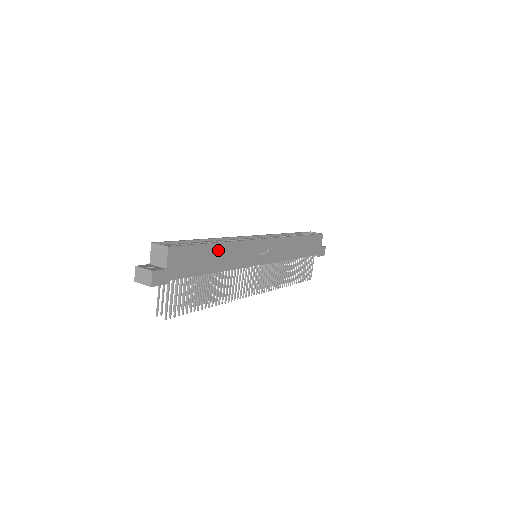
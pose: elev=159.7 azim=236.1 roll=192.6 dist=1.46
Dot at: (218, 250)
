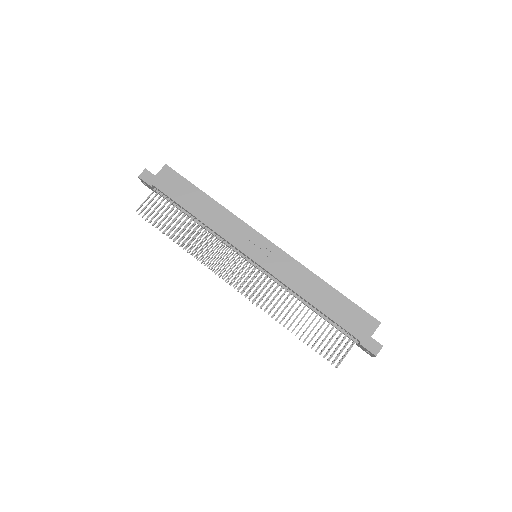
Dot at: (206, 201)
